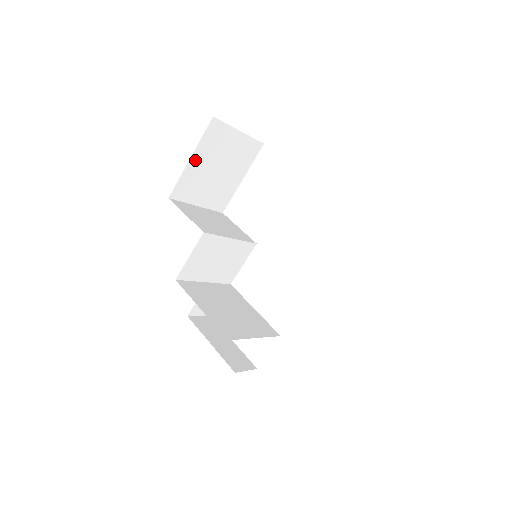
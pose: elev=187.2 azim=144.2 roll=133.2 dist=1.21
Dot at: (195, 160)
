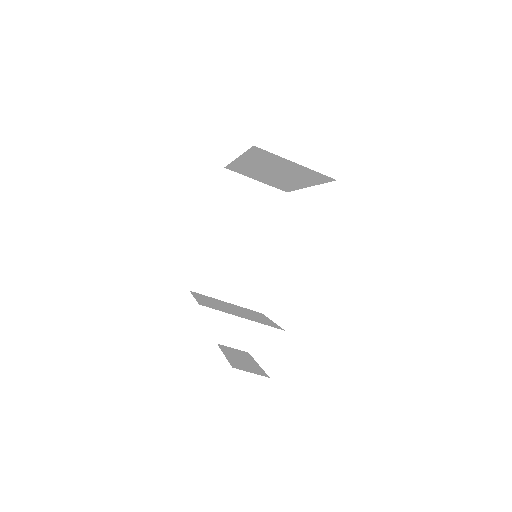
Dot at: (217, 205)
